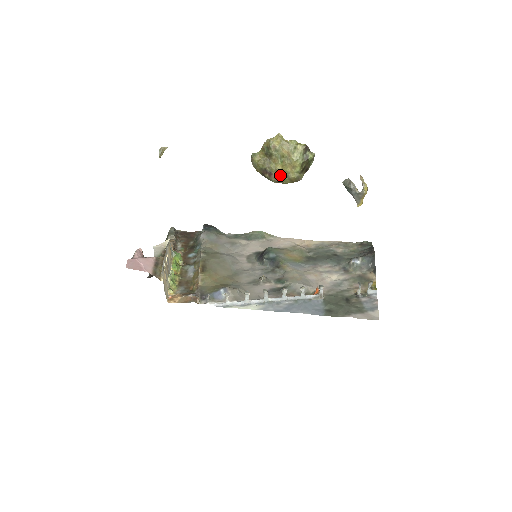
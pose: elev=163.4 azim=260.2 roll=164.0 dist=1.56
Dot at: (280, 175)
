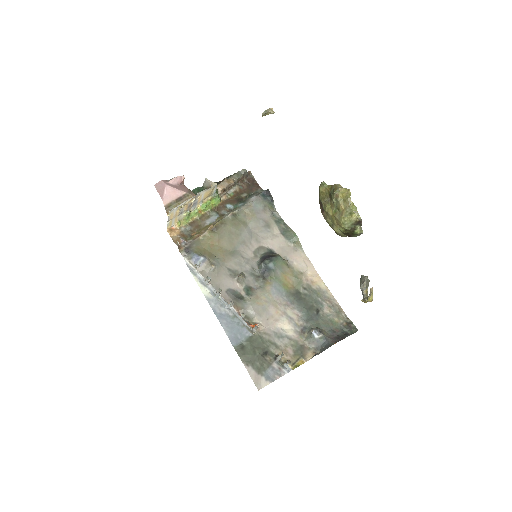
Dot at: (329, 218)
